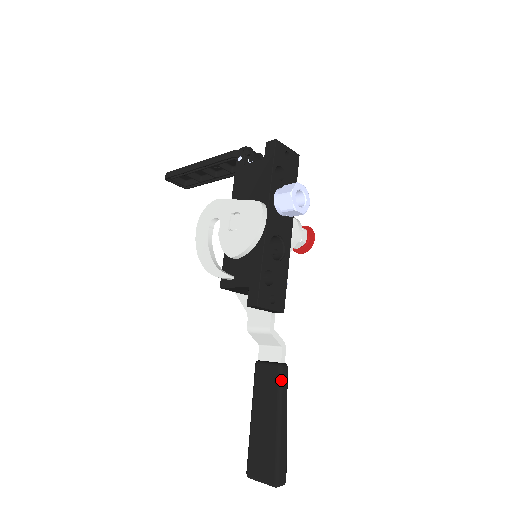
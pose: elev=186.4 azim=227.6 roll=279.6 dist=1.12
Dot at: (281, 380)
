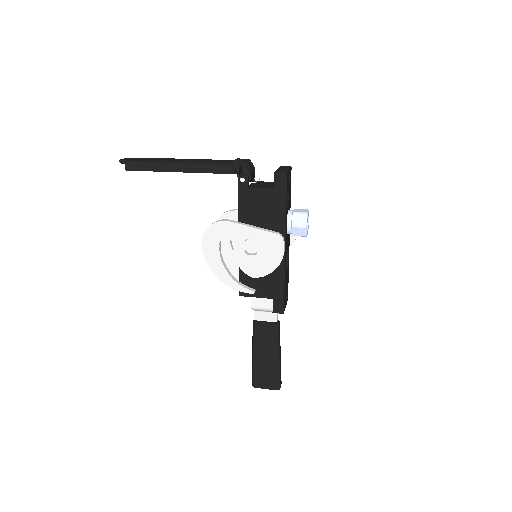
Dot at: (279, 334)
